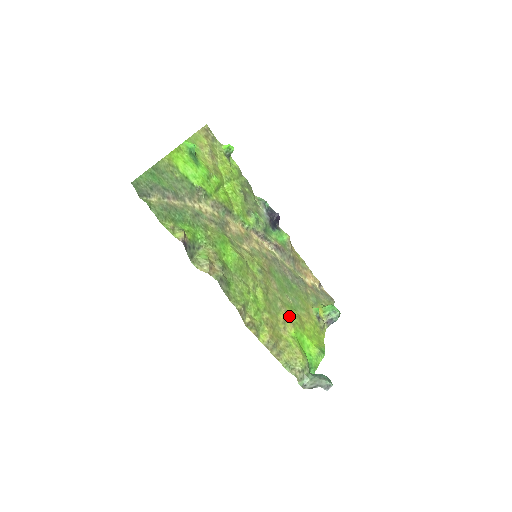
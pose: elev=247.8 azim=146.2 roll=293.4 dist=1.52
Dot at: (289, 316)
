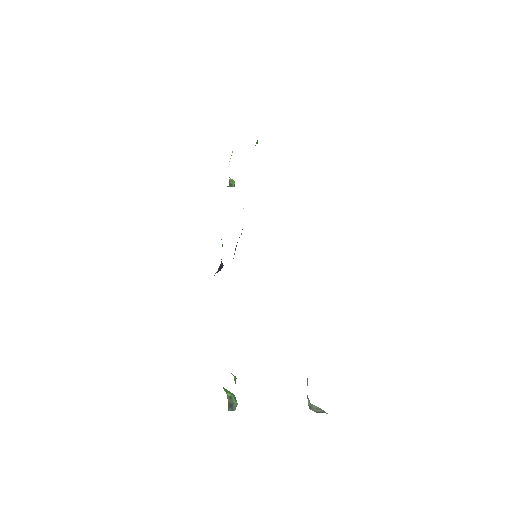
Dot at: occluded
